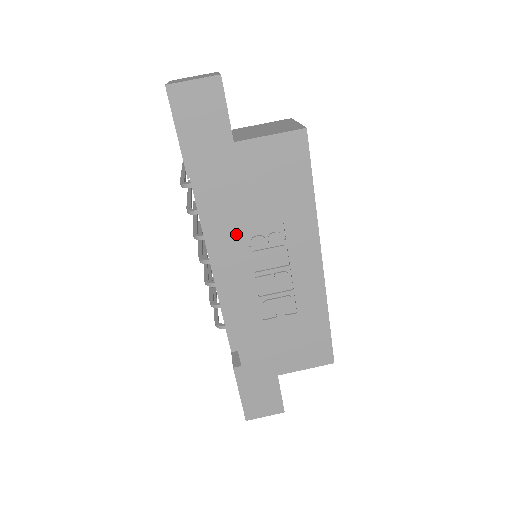
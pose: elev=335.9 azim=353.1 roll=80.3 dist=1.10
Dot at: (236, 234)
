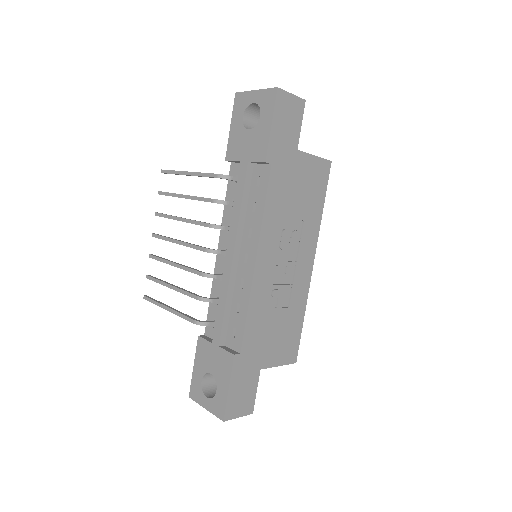
Dot at: (277, 222)
